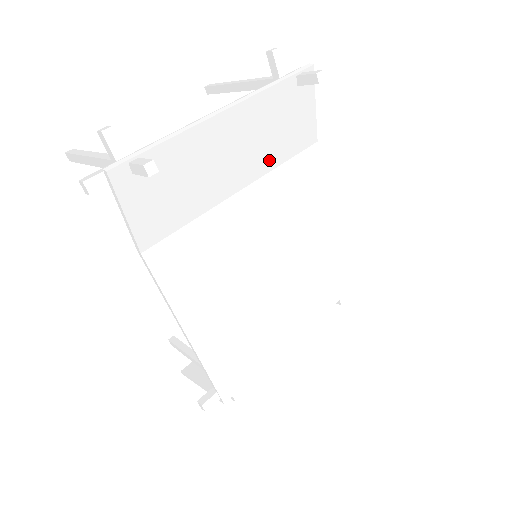
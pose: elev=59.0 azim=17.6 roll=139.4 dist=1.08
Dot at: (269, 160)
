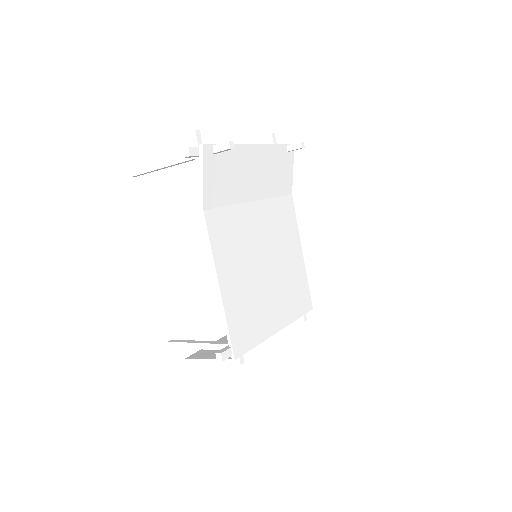
Dot at: (269, 190)
